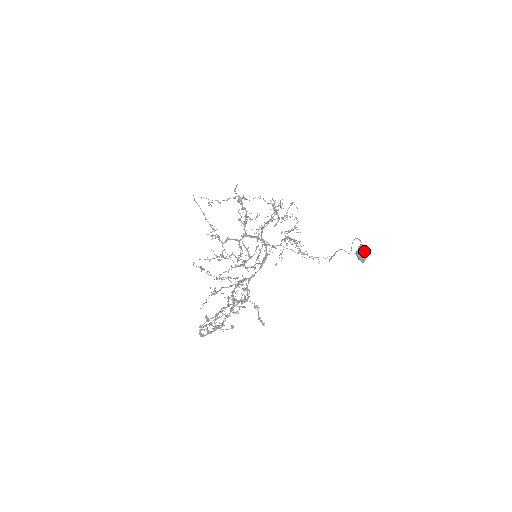
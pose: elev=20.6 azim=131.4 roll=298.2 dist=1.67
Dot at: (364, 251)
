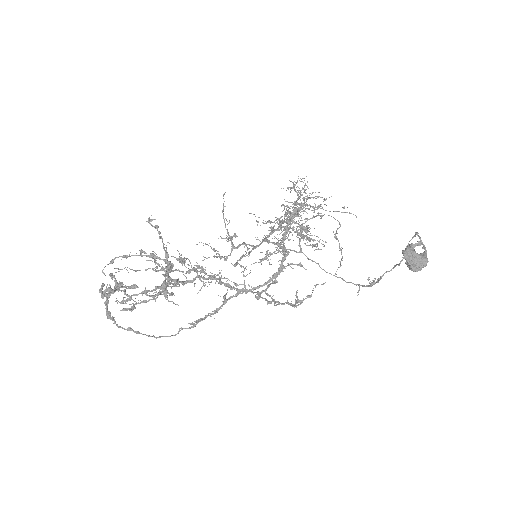
Dot at: (422, 253)
